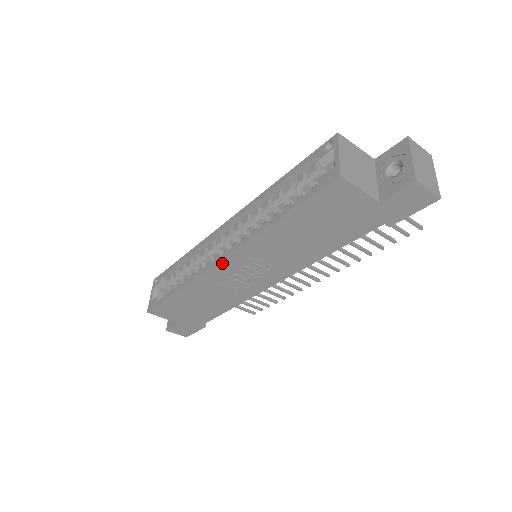
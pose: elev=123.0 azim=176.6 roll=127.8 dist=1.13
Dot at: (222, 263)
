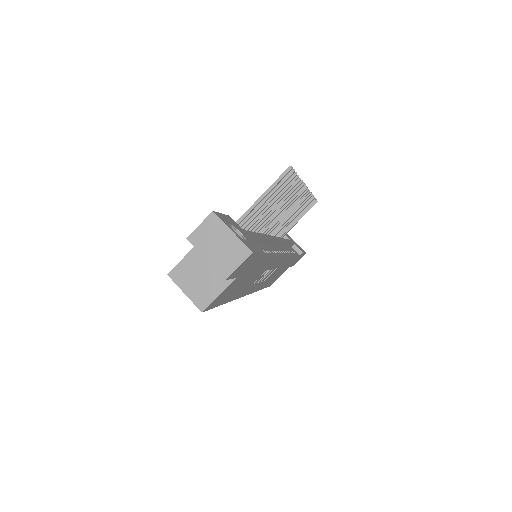
Dot at: (248, 293)
